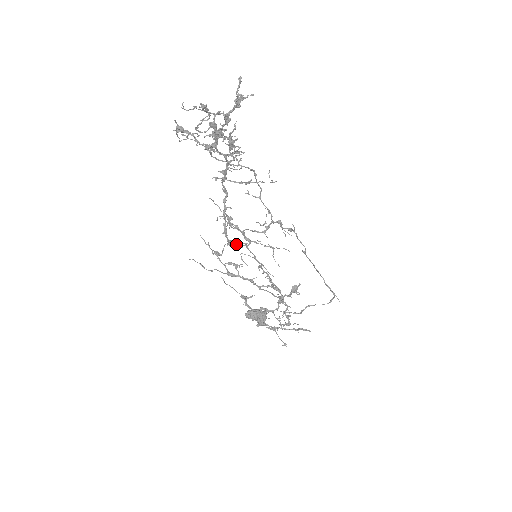
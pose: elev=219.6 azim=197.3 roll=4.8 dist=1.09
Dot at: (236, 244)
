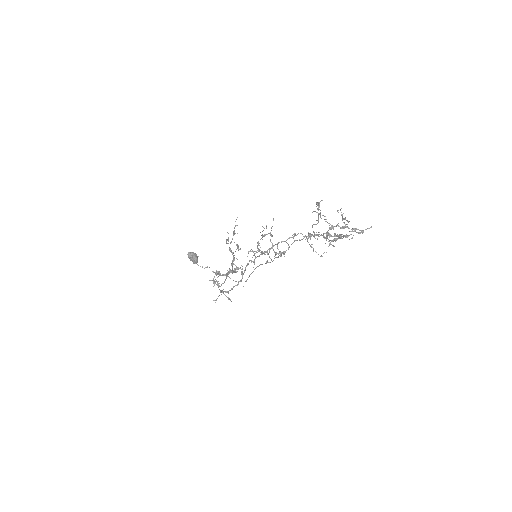
Dot at: occluded
